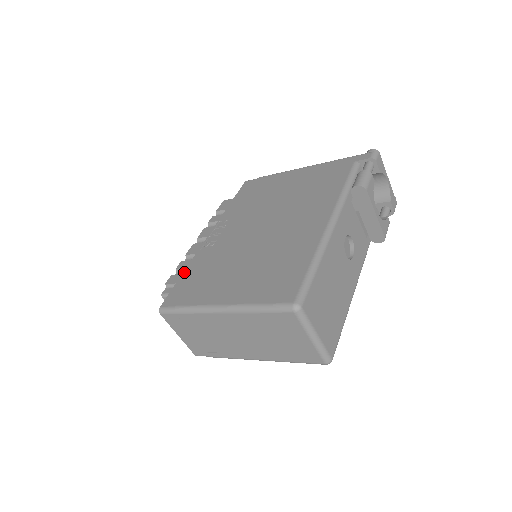
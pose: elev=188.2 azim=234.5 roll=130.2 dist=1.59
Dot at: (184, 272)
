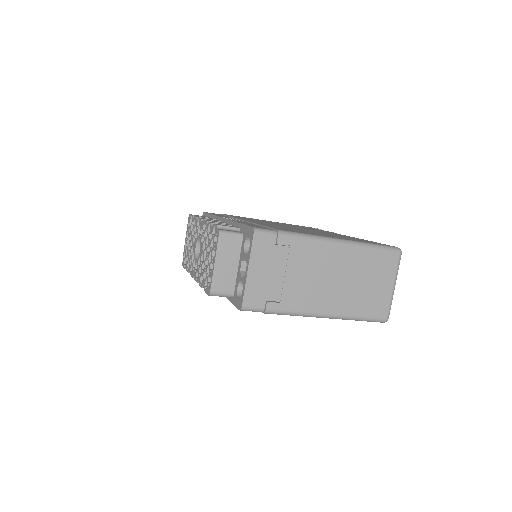
Dot at: (239, 222)
